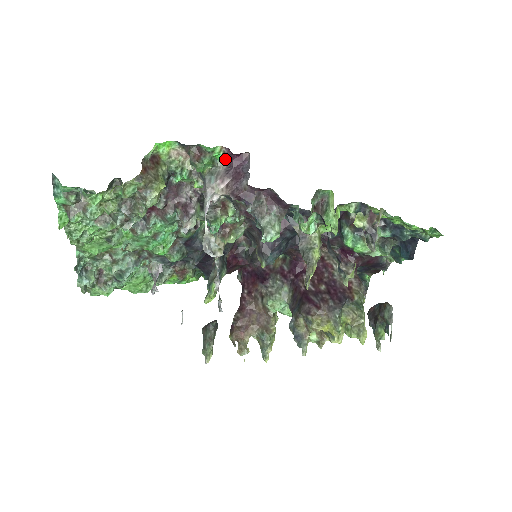
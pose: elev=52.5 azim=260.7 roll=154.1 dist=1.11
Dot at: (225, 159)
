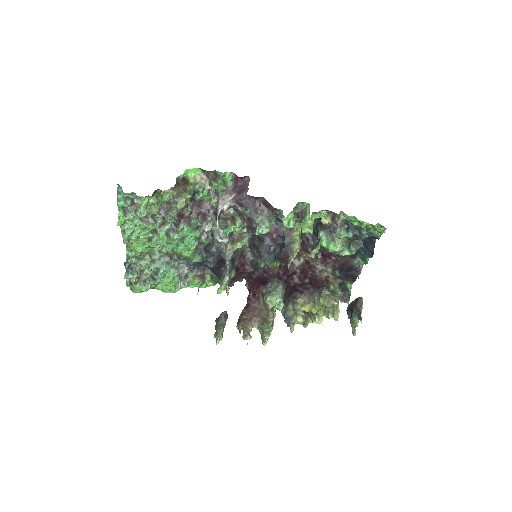
Dot at: (233, 181)
